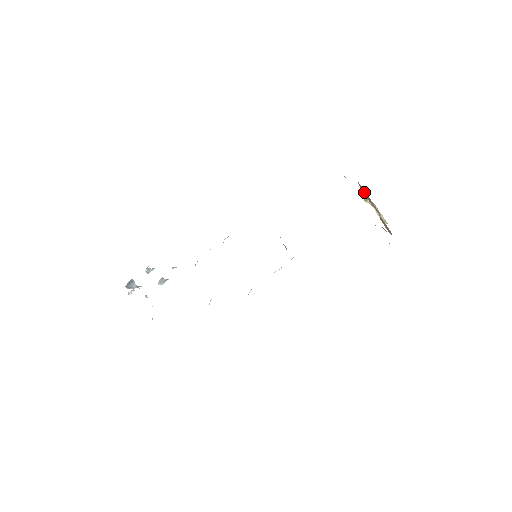
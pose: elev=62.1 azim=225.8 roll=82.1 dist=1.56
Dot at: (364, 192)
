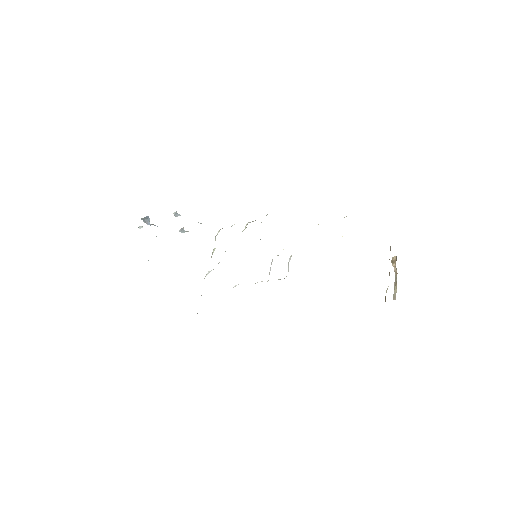
Dot at: occluded
